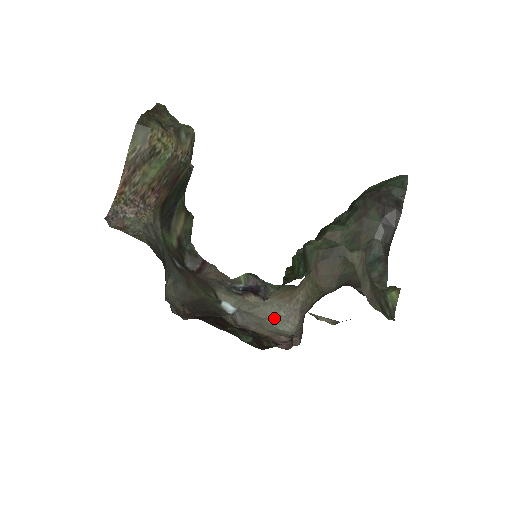
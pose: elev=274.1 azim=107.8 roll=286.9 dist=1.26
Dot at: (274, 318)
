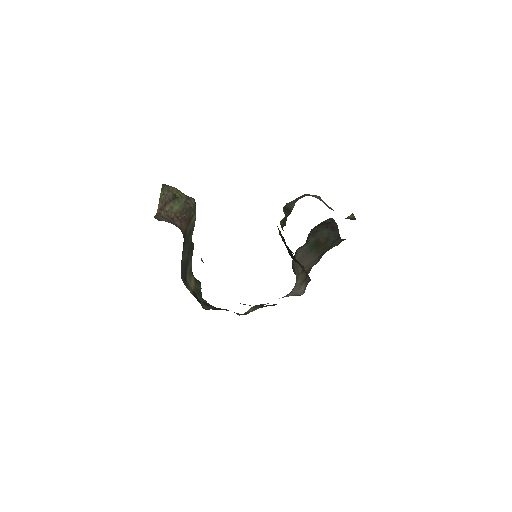
Dot at: occluded
